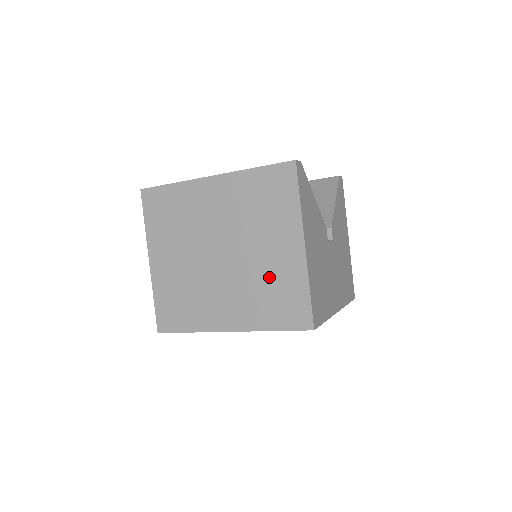
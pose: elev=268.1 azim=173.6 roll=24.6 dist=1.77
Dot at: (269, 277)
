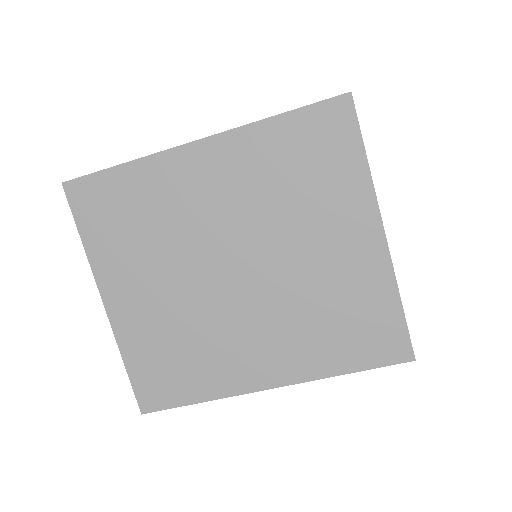
Dot at: (328, 292)
